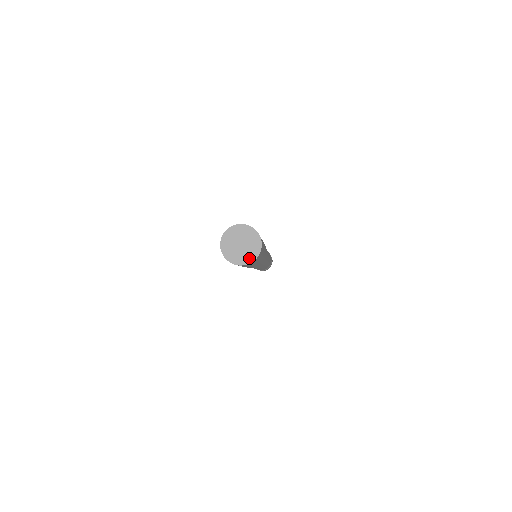
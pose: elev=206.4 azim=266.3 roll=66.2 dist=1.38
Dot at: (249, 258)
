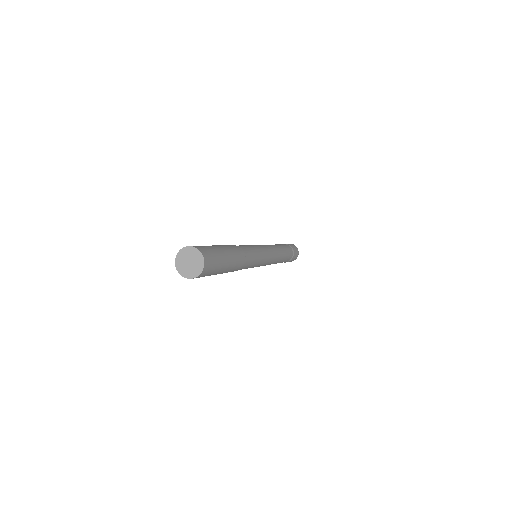
Dot at: (194, 274)
